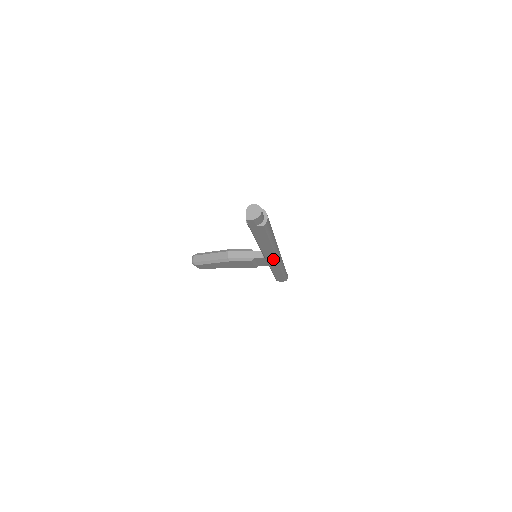
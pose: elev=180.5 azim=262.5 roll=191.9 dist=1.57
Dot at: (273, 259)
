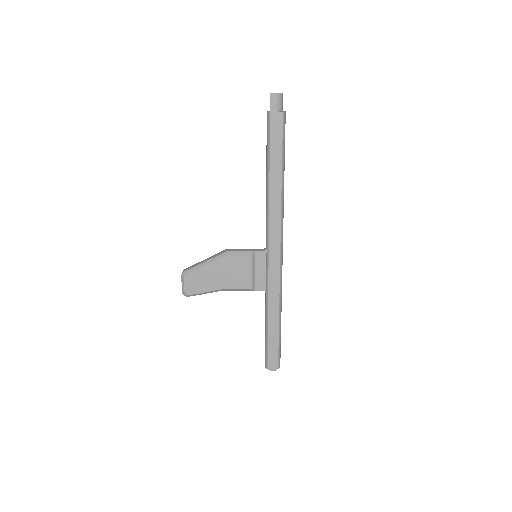
Dot at: (276, 245)
